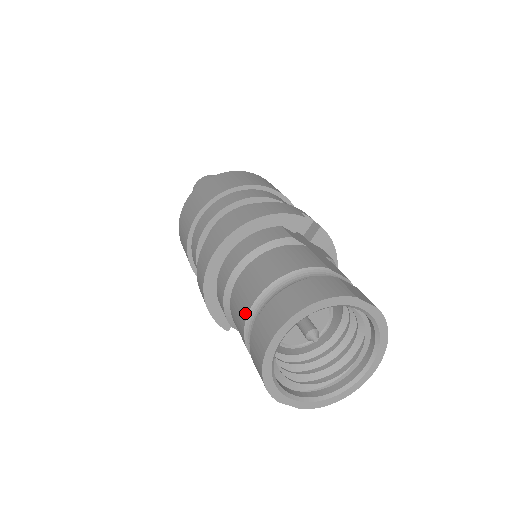
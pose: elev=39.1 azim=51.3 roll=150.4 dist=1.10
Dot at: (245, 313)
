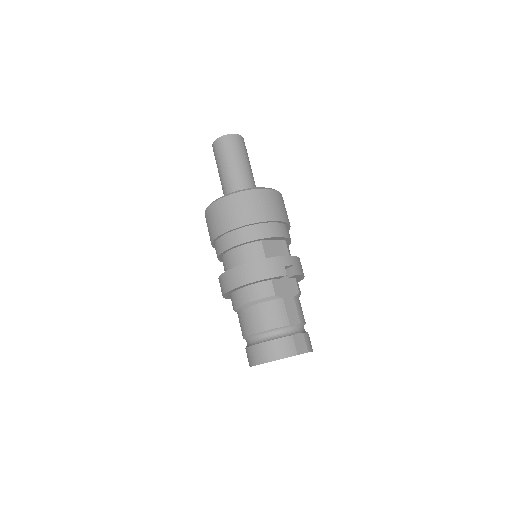
Dot at: (244, 335)
